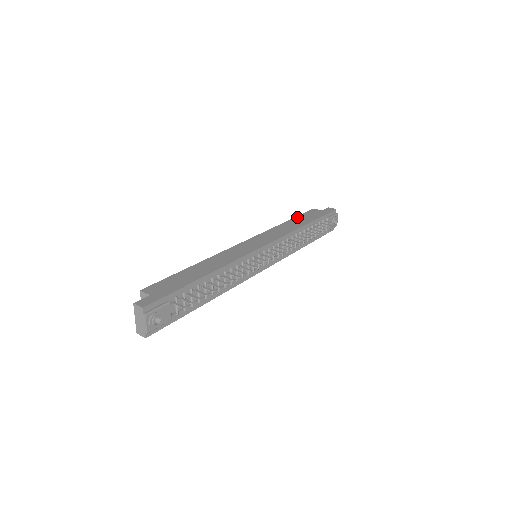
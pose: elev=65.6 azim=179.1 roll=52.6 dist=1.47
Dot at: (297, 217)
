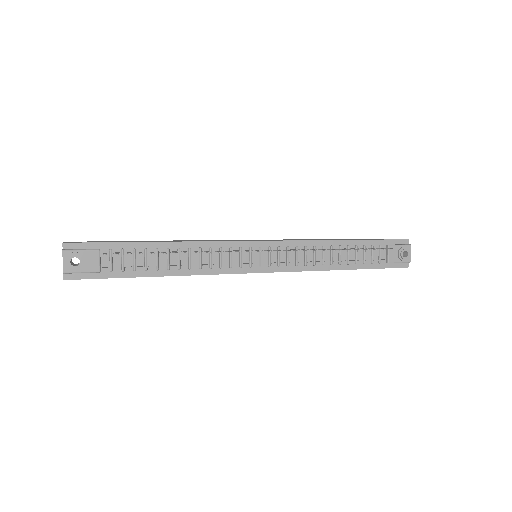
Dot at: occluded
